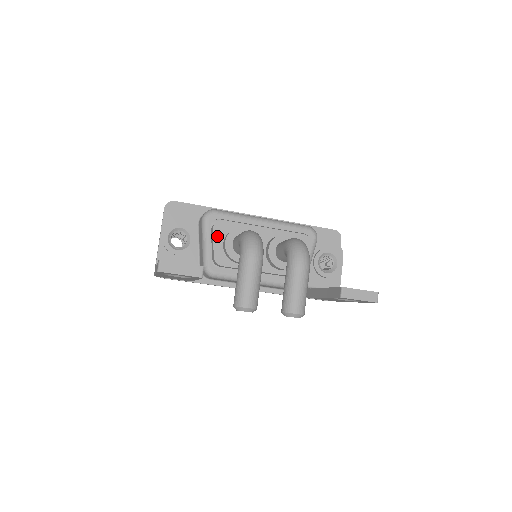
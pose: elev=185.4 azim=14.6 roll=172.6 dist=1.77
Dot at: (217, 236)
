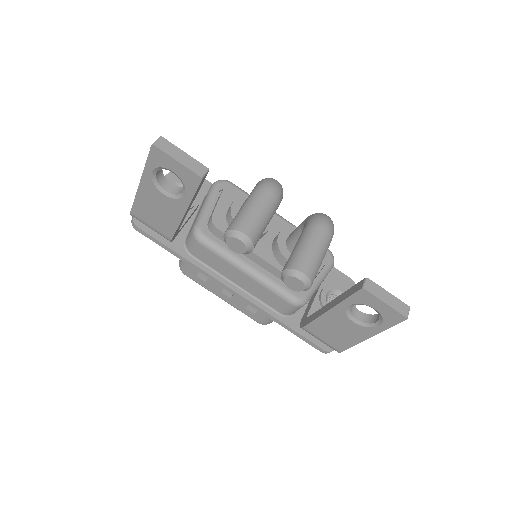
Dot at: (224, 199)
